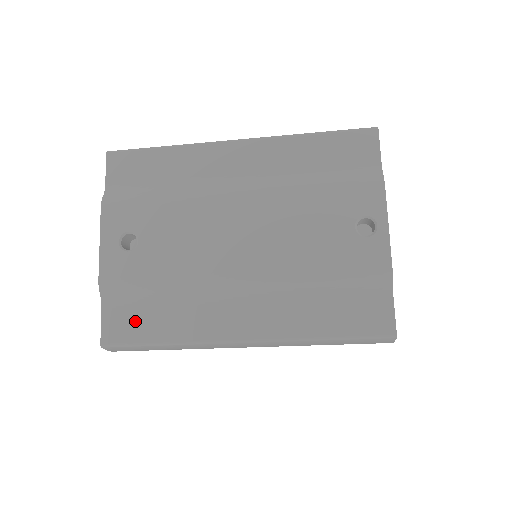
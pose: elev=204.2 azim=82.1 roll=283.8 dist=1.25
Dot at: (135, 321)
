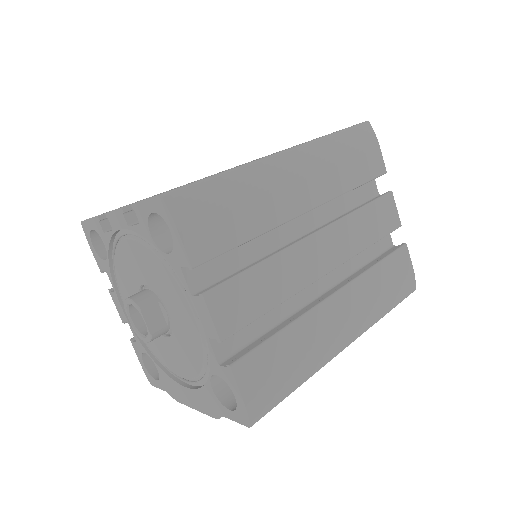
Dot at: occluded
